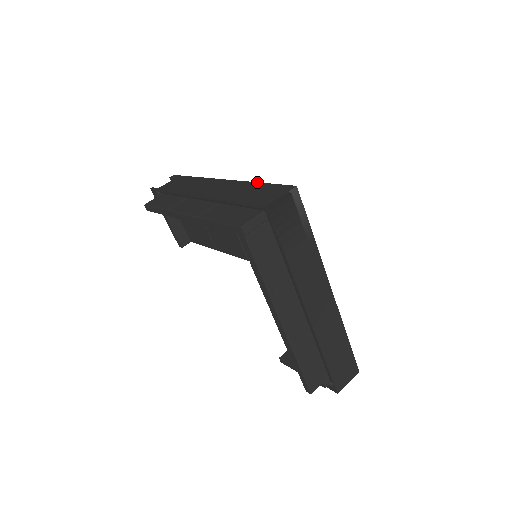
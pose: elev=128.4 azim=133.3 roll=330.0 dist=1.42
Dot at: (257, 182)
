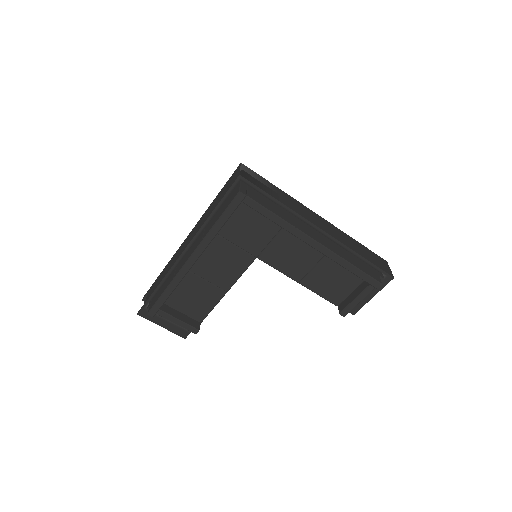
Dot at: (213, 200)
